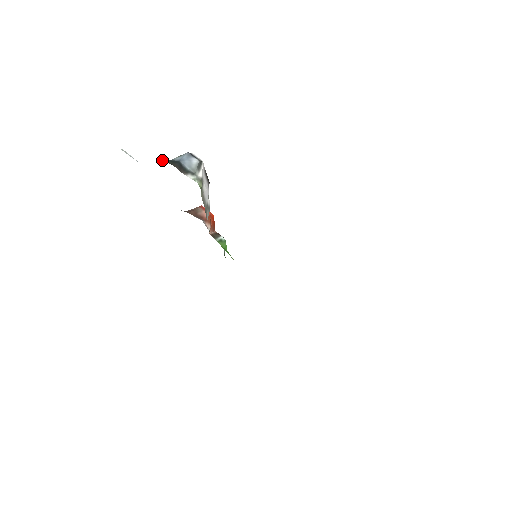
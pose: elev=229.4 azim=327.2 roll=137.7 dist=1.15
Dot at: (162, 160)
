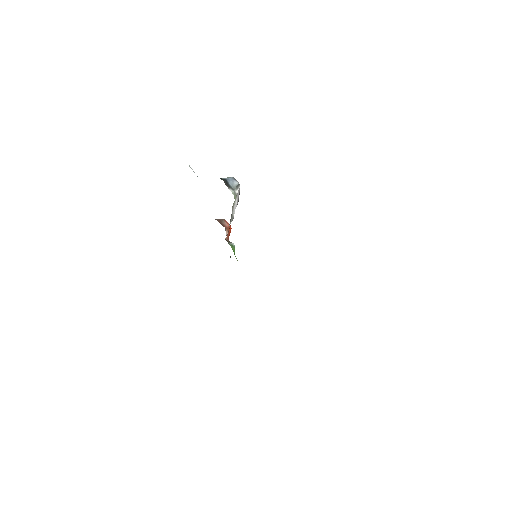
Dot at: occluded
